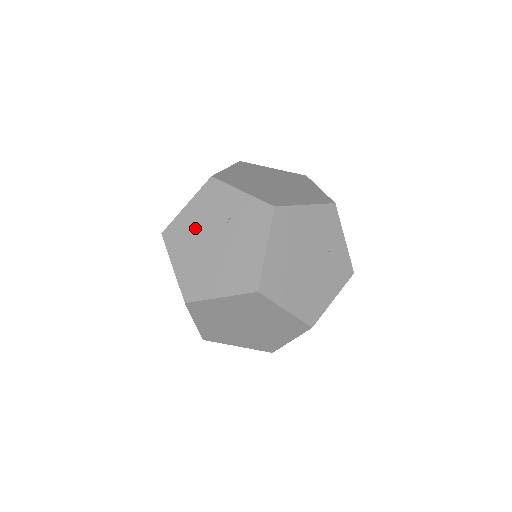
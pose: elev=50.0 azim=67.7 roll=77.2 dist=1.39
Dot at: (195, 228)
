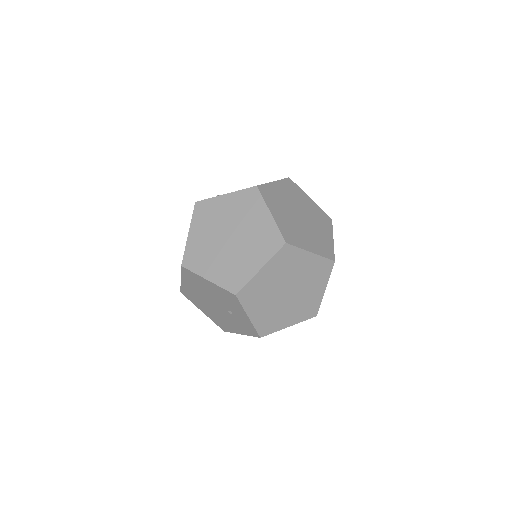
Dot at: (206, 290)
